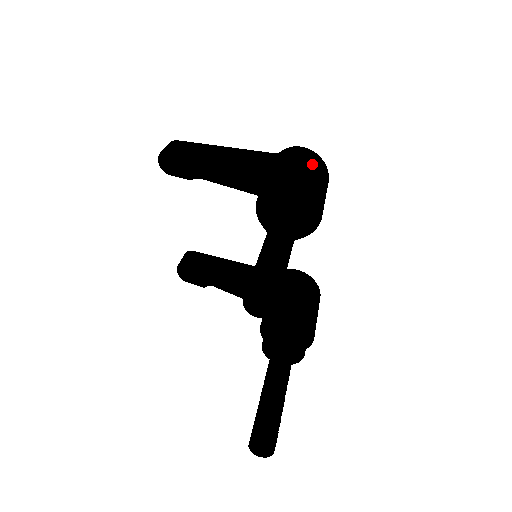
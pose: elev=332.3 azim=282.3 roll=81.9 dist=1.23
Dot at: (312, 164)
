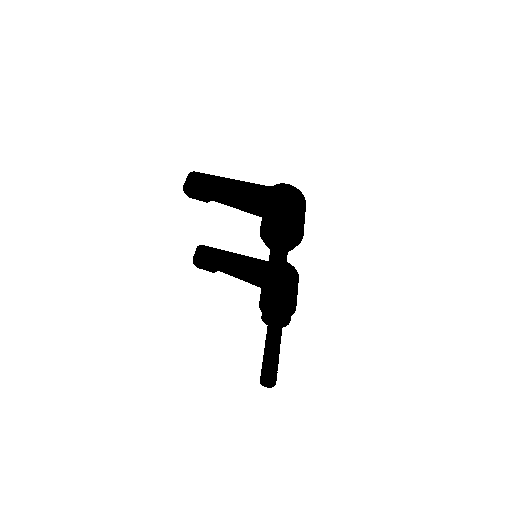
Dot at: (296, 200)
